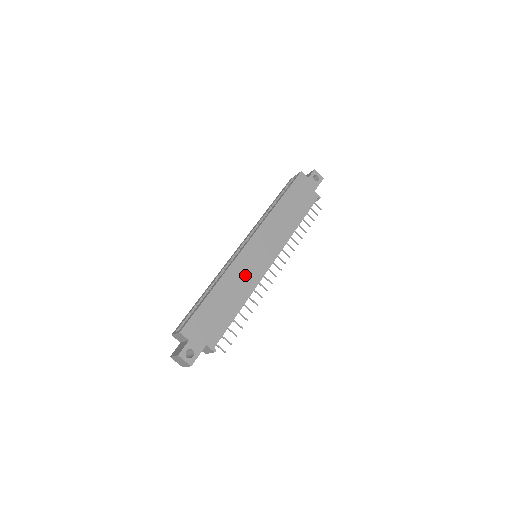
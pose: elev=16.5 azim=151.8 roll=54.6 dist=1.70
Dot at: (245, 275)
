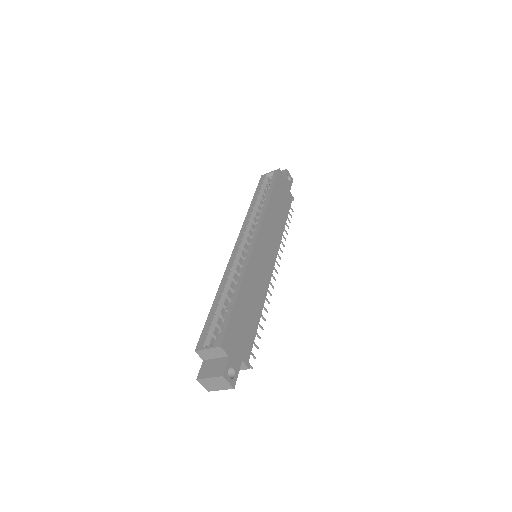
Dot at: (259, 277)
